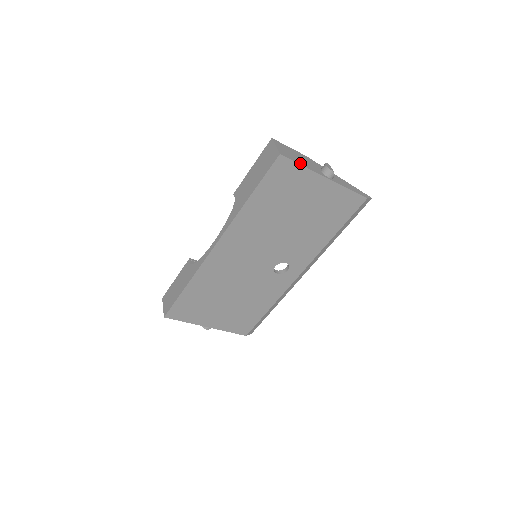
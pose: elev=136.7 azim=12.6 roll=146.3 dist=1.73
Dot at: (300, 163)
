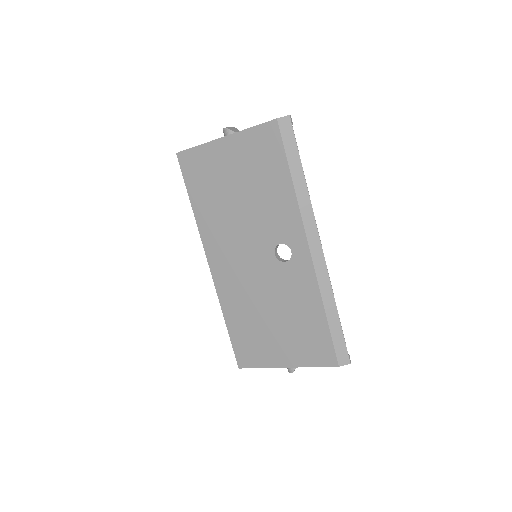
Dot at: (197, 146)
